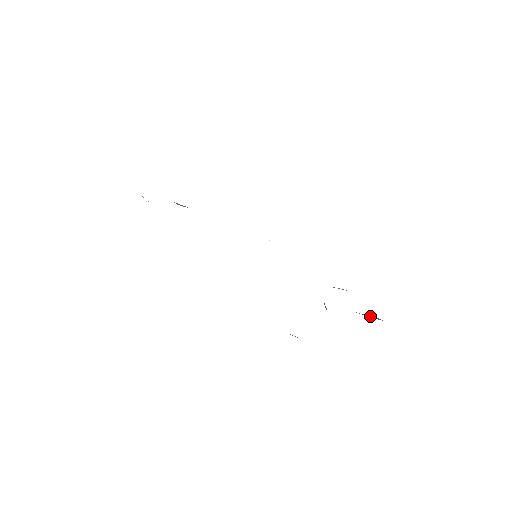
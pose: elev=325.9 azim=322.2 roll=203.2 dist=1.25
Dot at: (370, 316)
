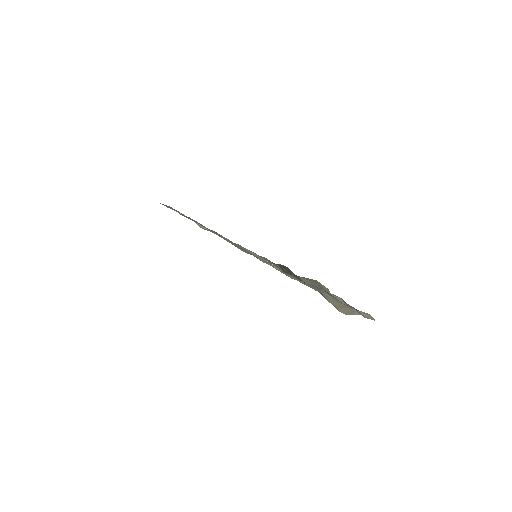
Dot at: occluded
